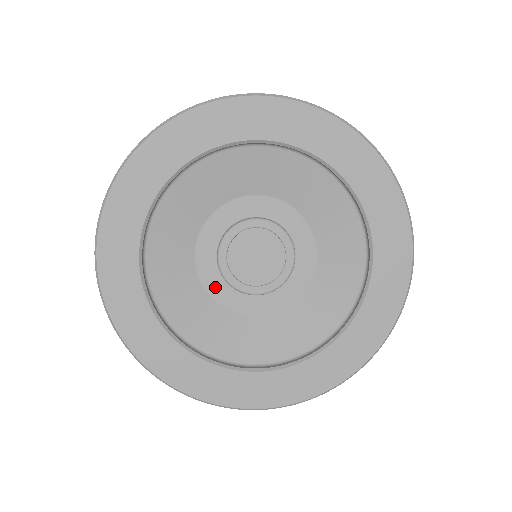
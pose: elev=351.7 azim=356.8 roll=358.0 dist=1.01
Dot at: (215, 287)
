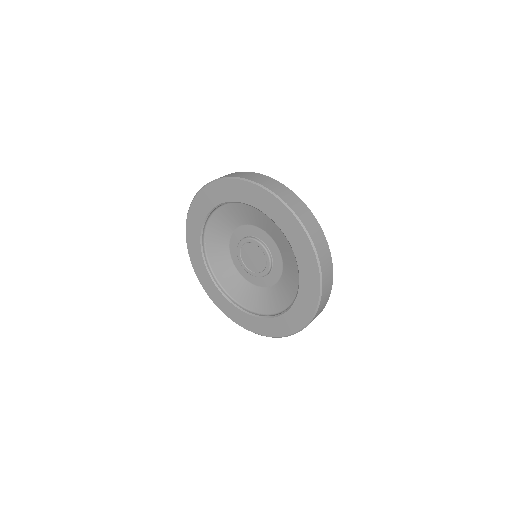
Dot at: (233, 246)
